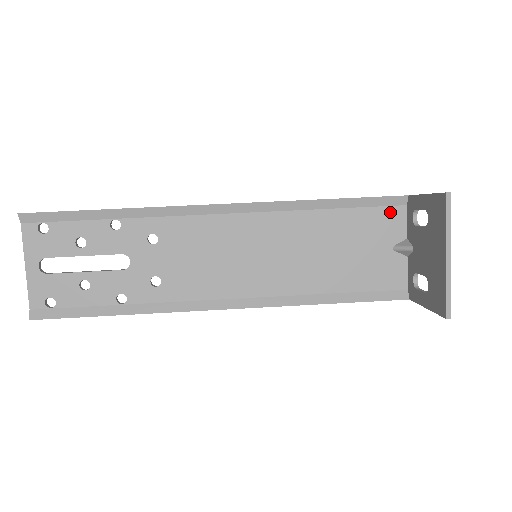
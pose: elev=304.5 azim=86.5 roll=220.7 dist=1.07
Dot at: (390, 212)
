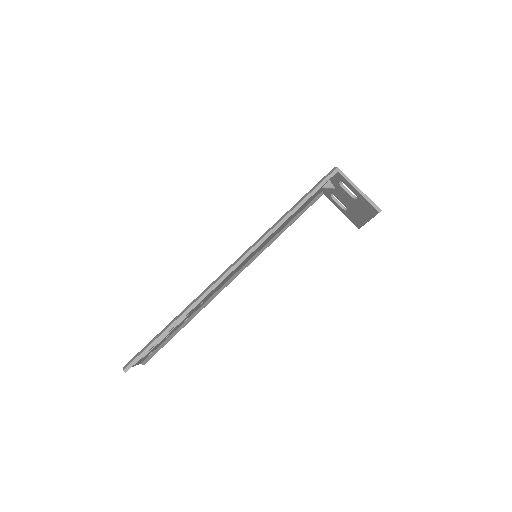
Dot at: occluded
